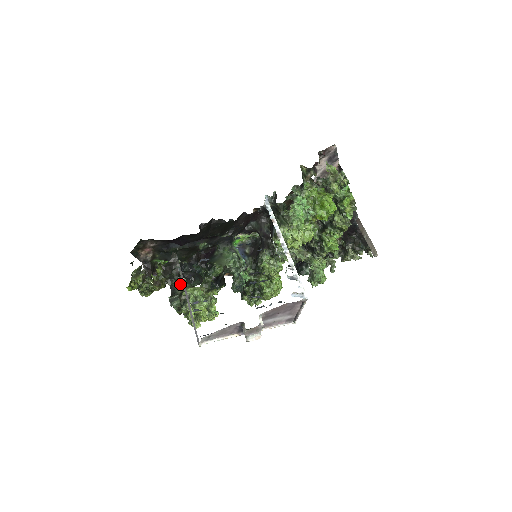
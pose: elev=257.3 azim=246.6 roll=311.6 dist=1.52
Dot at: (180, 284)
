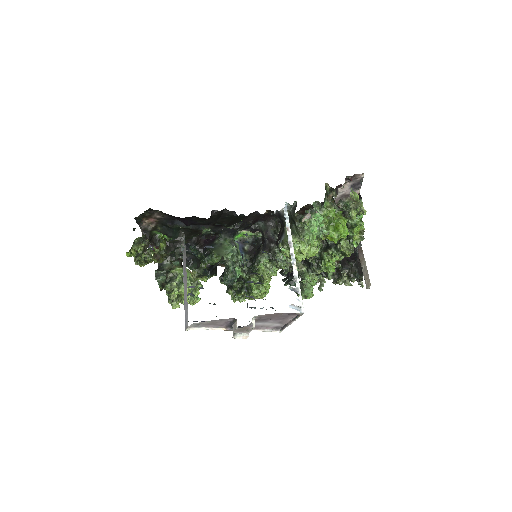
Dot at: occluded
